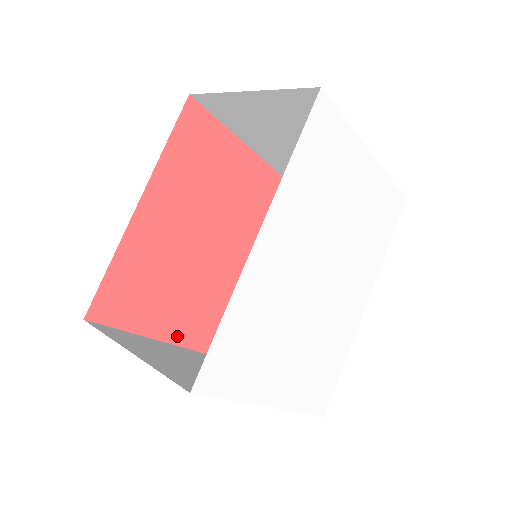
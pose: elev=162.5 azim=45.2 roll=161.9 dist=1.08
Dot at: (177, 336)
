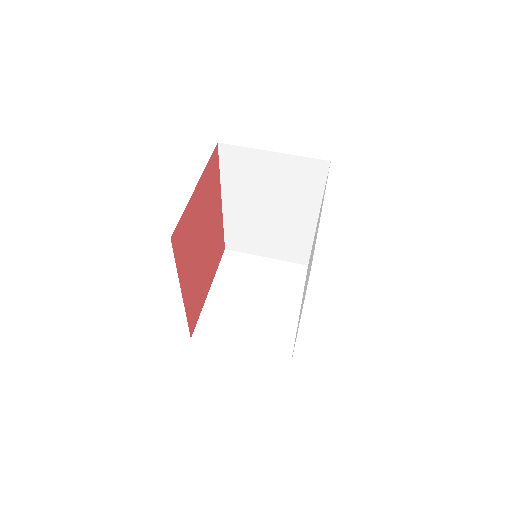
Dot at: (212, 278)
